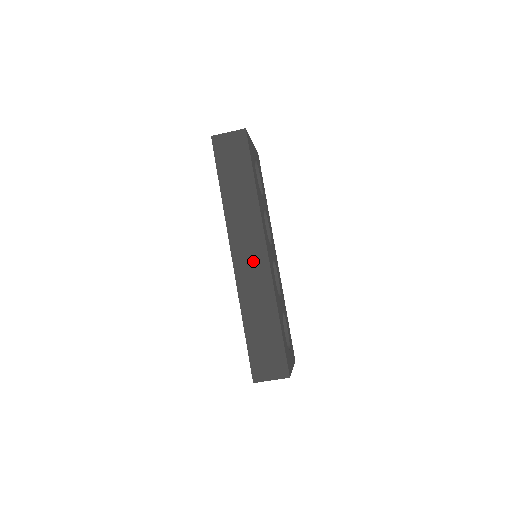
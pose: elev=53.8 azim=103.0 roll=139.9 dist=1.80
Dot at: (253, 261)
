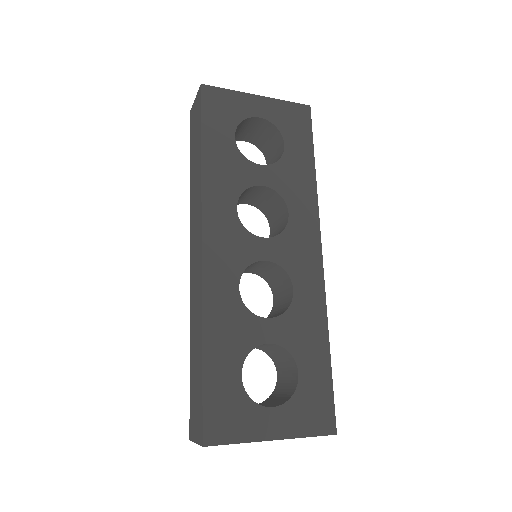
Dot at: (196, 262)
